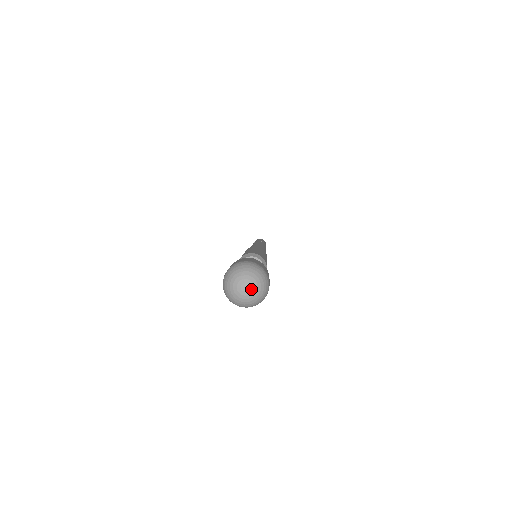
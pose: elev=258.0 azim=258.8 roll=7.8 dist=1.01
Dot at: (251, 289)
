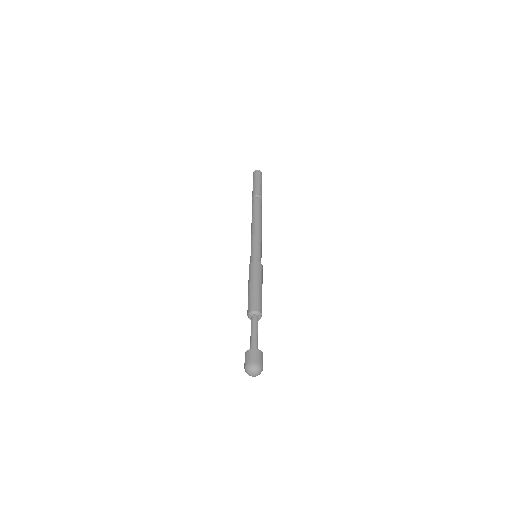
Dot at: (254, 376)
